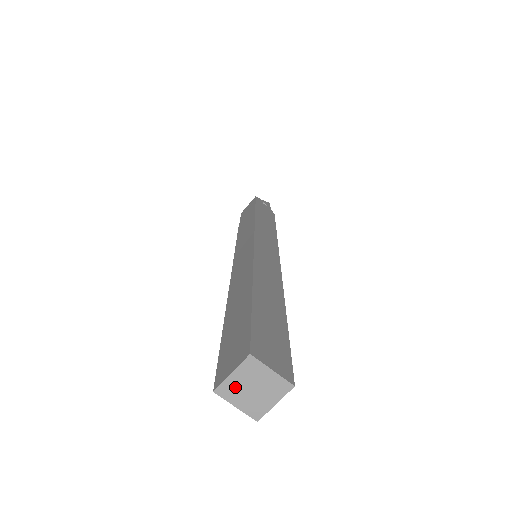
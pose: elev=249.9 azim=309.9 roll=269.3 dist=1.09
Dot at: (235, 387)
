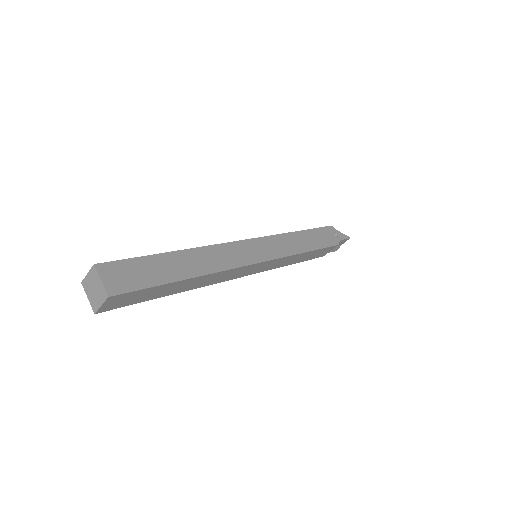
Dot at: (88, 284)
